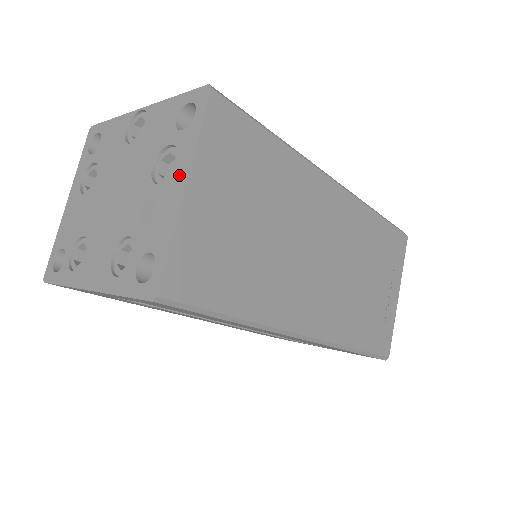
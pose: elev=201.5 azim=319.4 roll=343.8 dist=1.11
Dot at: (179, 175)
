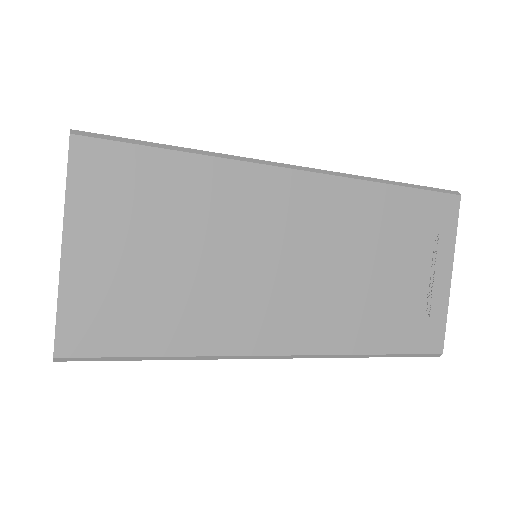
Dot at: occluded
